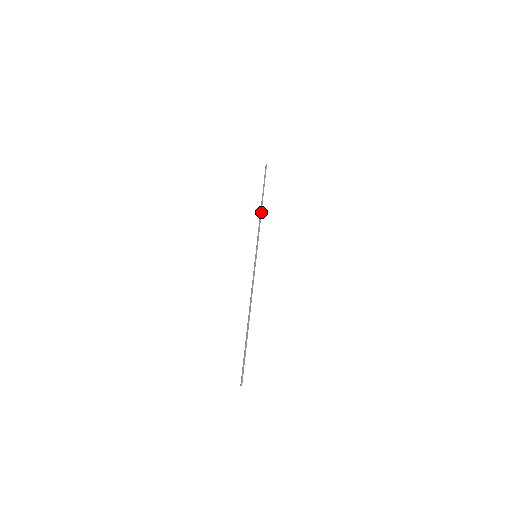
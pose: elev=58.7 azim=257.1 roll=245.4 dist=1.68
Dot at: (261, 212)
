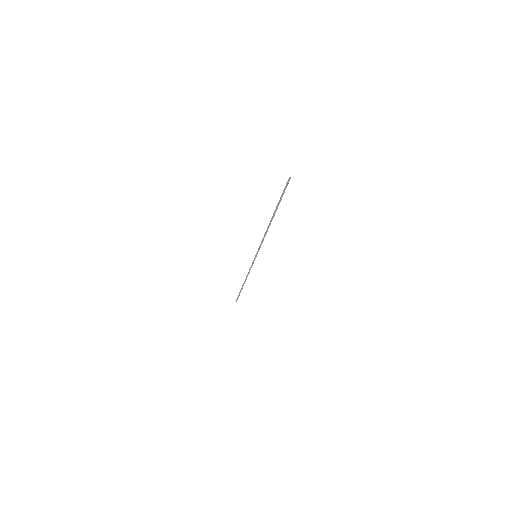
Dot at: occluded
